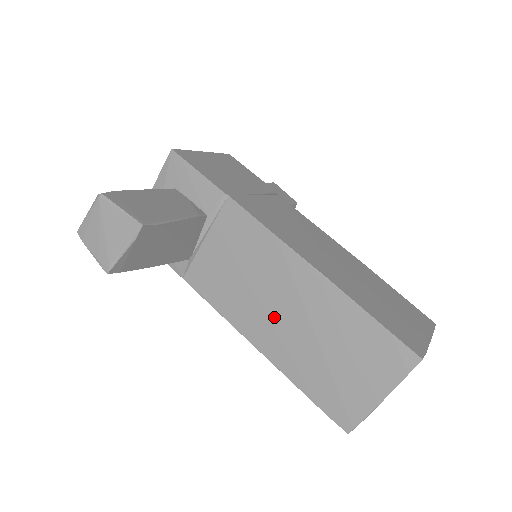
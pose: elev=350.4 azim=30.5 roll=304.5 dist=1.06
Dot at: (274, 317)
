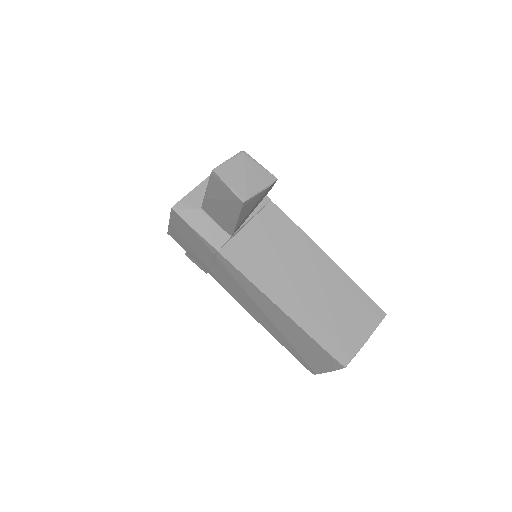
Dot at: (297, 285)
